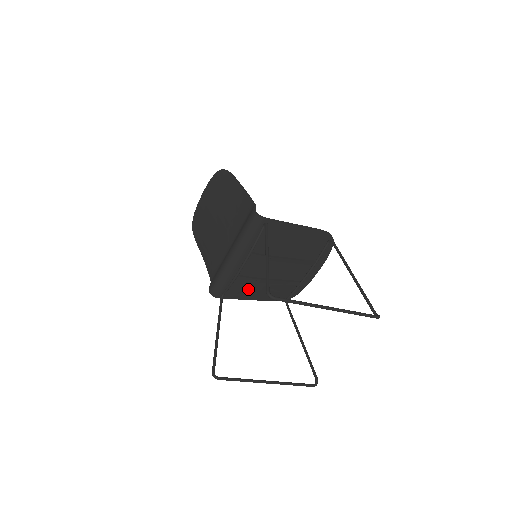
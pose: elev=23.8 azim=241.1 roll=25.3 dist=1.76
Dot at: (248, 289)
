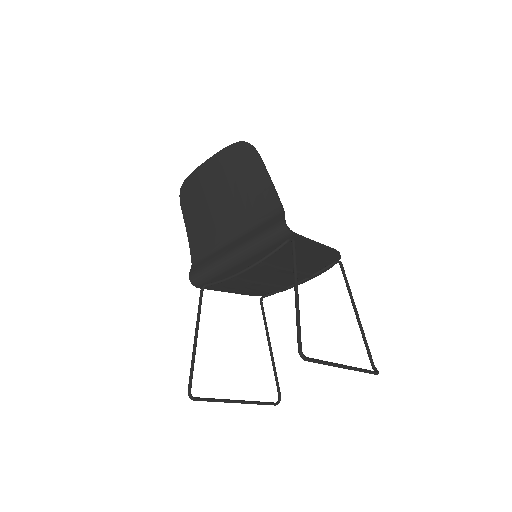
Dot at: (232, 284)
